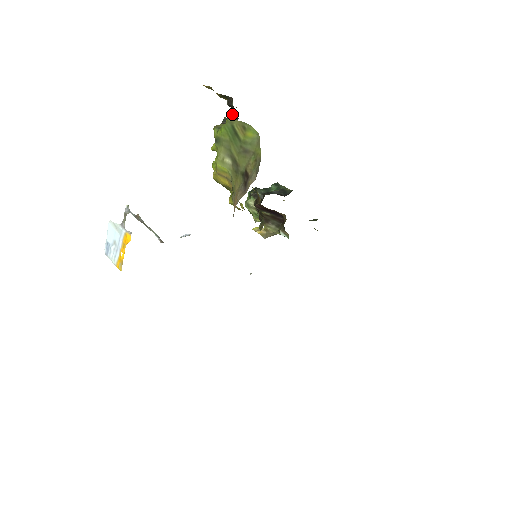
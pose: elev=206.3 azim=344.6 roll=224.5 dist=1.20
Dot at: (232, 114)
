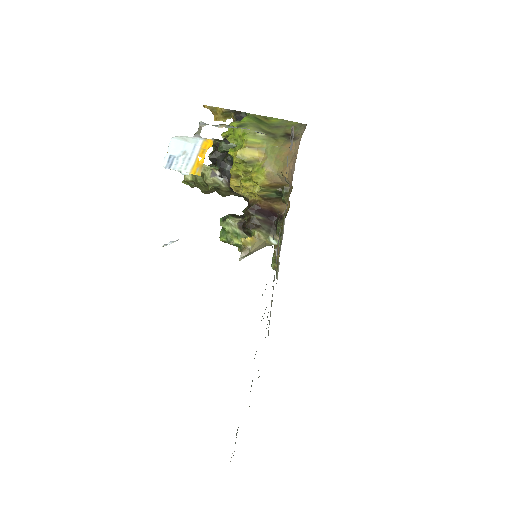
Dot at: occluded
